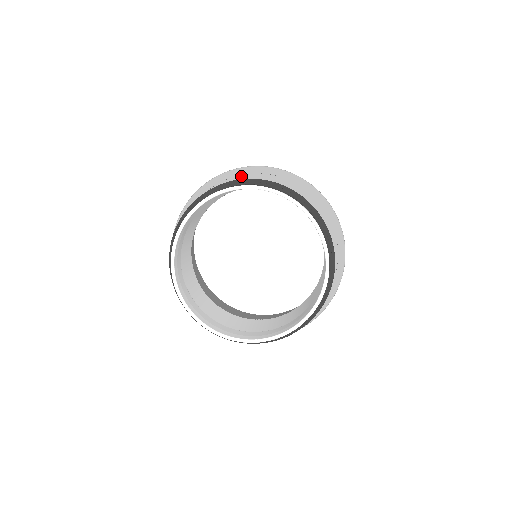
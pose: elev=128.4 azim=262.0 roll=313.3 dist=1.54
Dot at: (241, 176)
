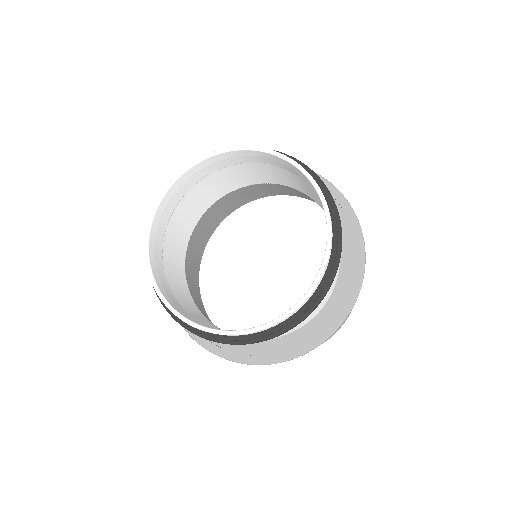
Dot at: occluded
